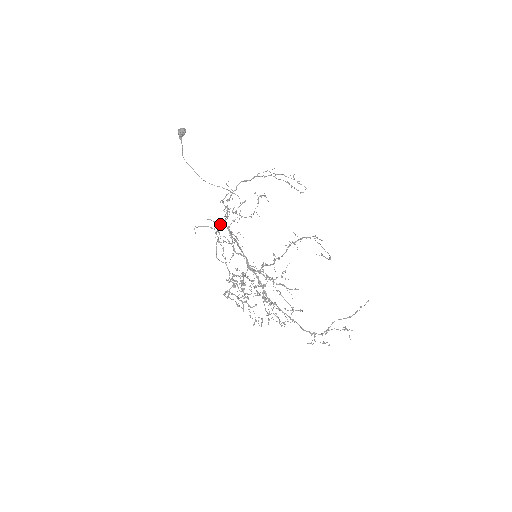
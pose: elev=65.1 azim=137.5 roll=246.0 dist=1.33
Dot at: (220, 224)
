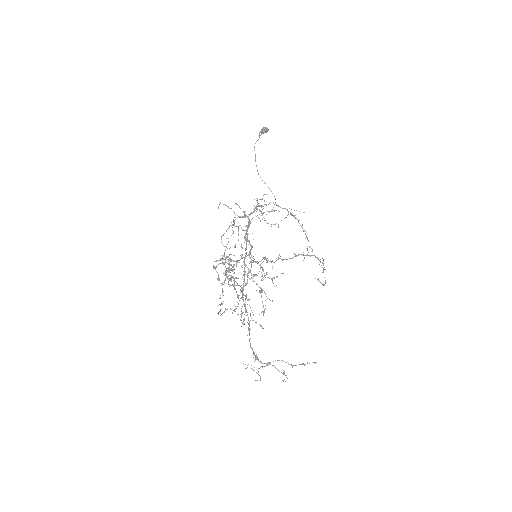
Dot at: (244, 214)
